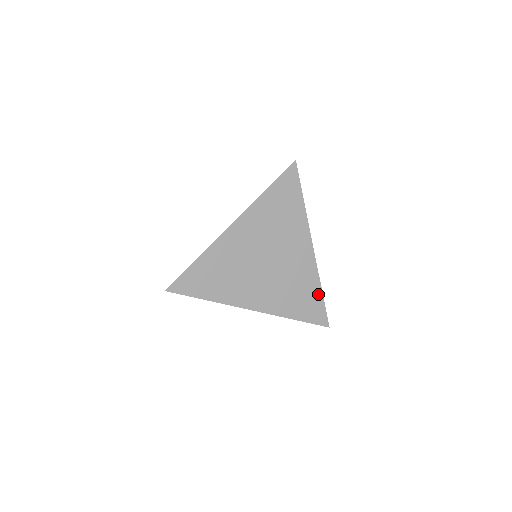
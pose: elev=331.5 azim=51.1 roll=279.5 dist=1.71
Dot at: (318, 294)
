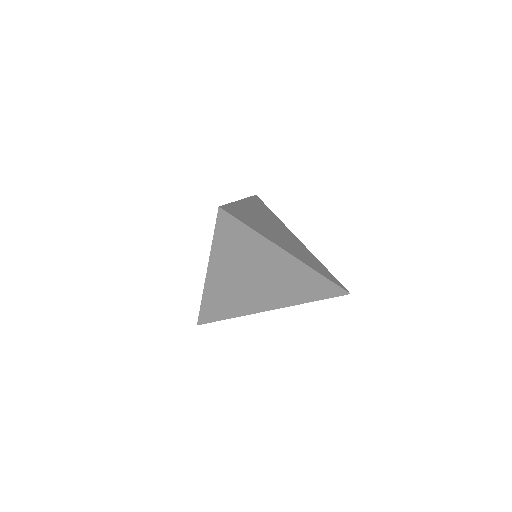
Dot at: (325, 268)
